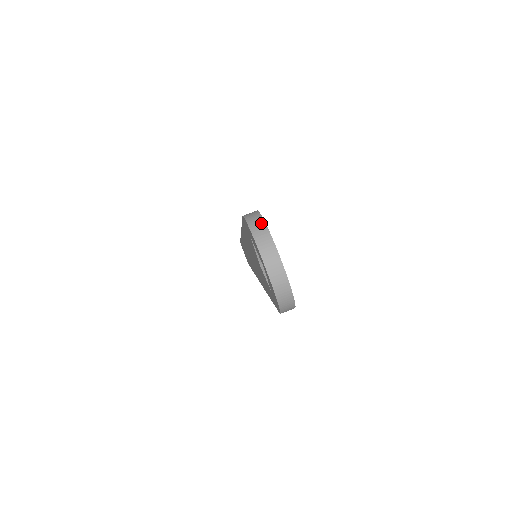
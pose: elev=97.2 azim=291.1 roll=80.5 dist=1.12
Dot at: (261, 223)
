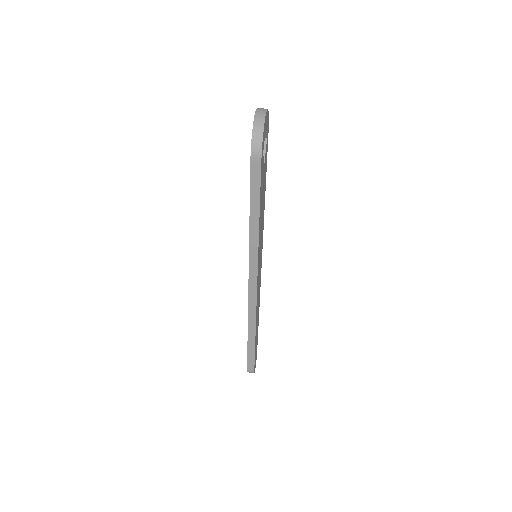
Dot at: occluded
